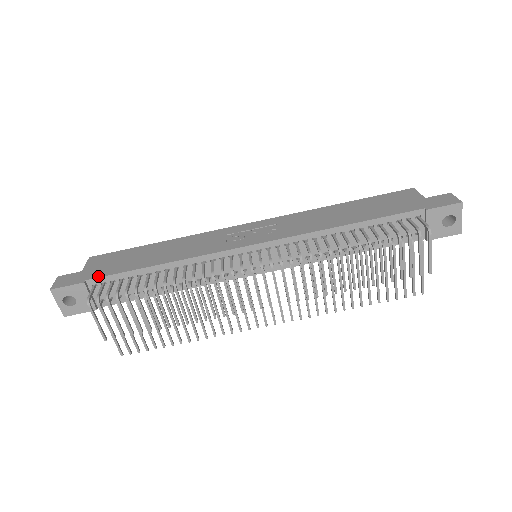
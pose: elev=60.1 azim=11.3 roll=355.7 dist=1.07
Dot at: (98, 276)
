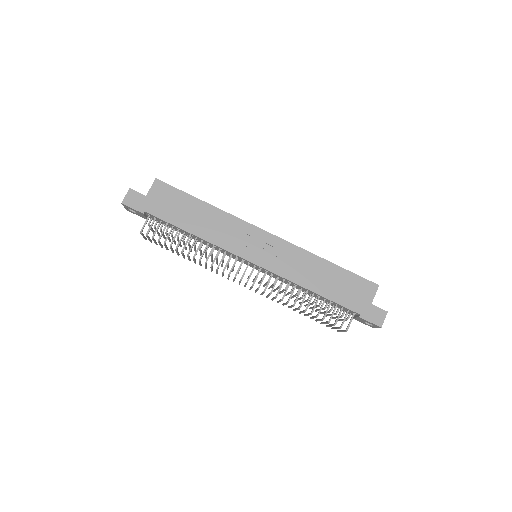
Dot at: (154, 214)
